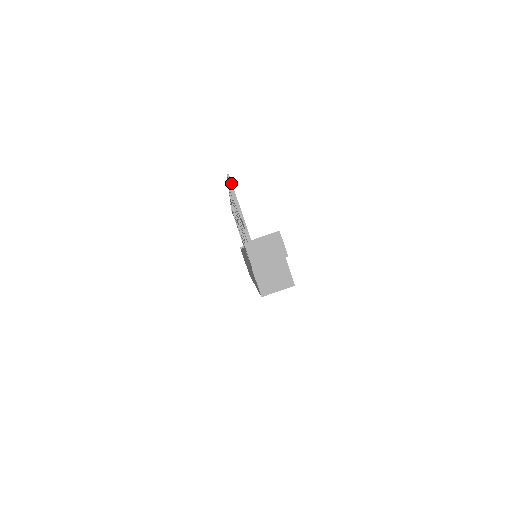
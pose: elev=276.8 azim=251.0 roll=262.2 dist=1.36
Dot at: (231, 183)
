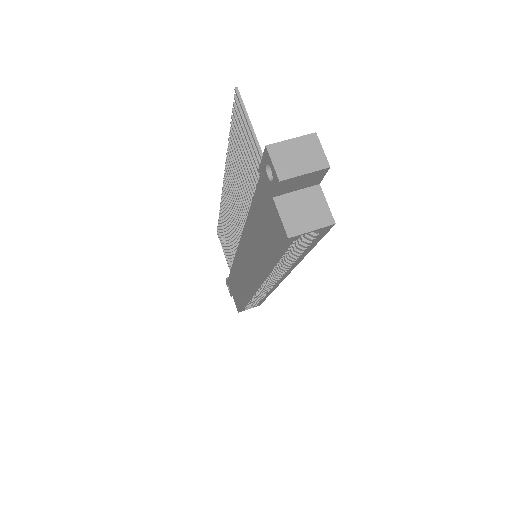
Dot at: (240, 98)
